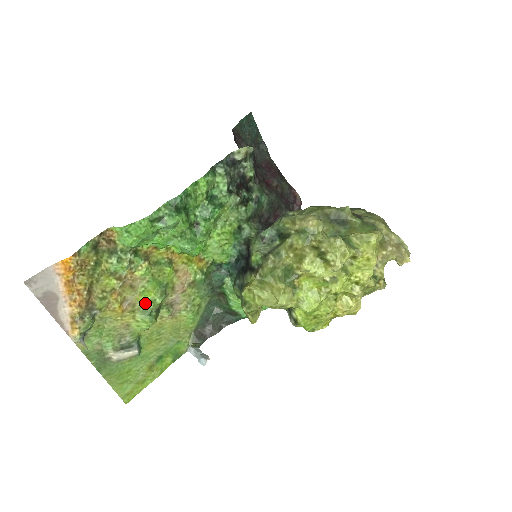
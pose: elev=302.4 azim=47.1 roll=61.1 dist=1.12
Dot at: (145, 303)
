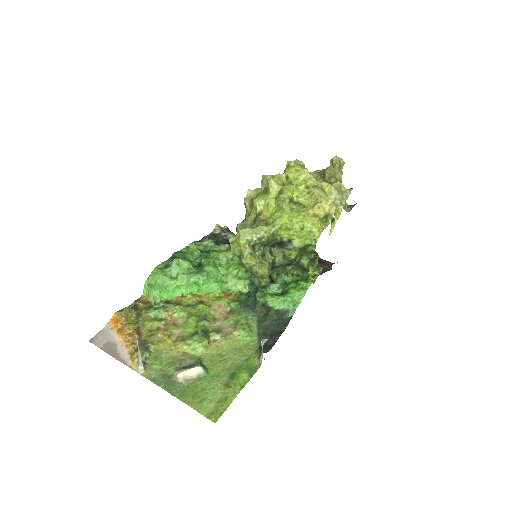
Dot at: (191, 332)
